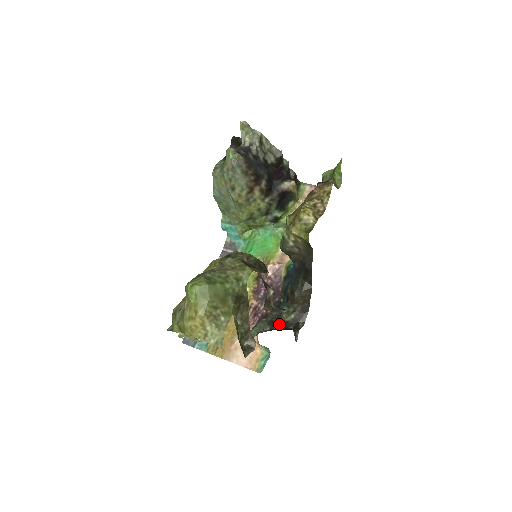
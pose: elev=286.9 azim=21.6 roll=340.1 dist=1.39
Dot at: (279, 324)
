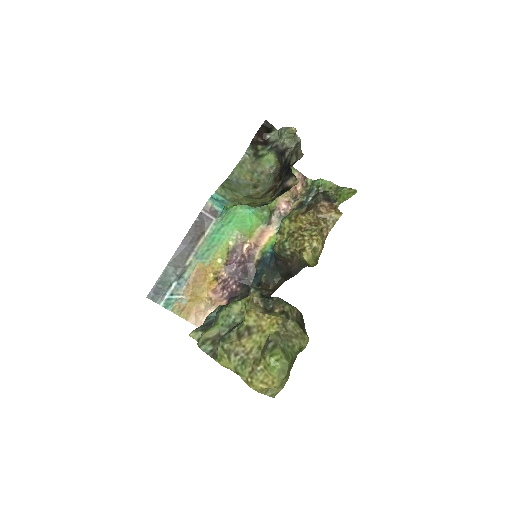
Dot at: occluded
